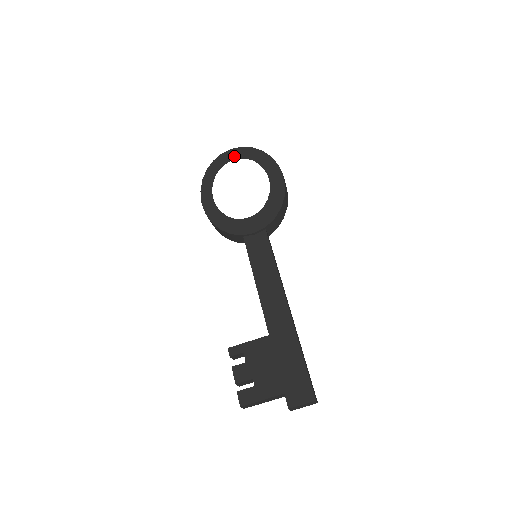
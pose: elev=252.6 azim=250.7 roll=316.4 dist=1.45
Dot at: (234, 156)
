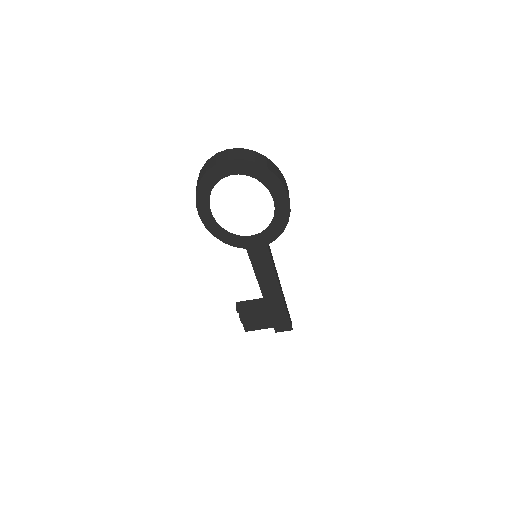
Dot at: (233, 170)
